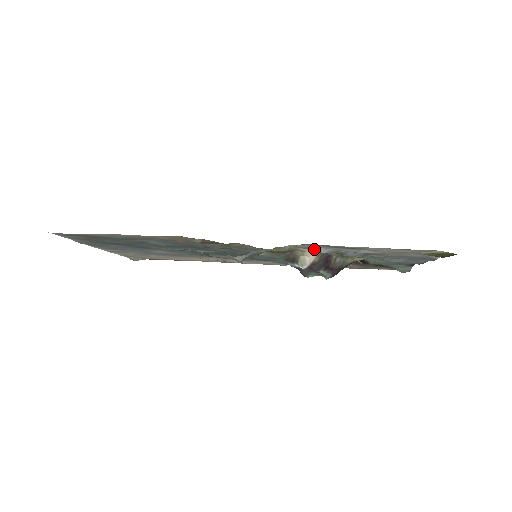
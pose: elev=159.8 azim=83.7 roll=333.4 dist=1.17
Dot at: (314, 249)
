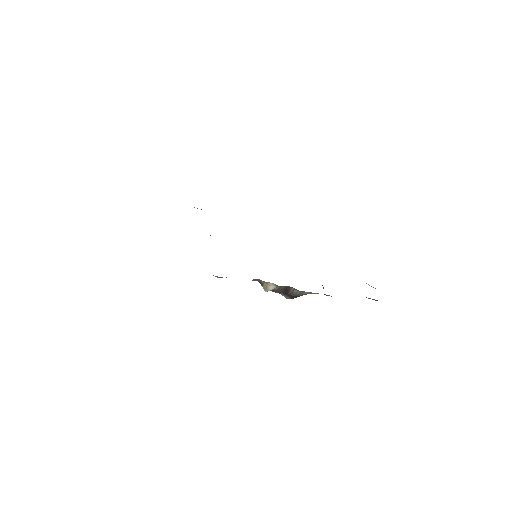
Dot at: (273, 283)
